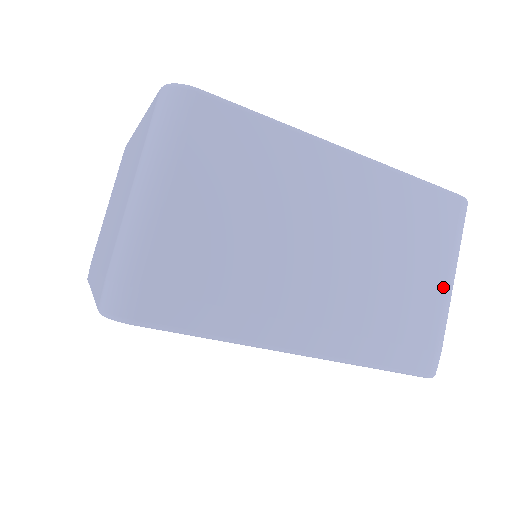
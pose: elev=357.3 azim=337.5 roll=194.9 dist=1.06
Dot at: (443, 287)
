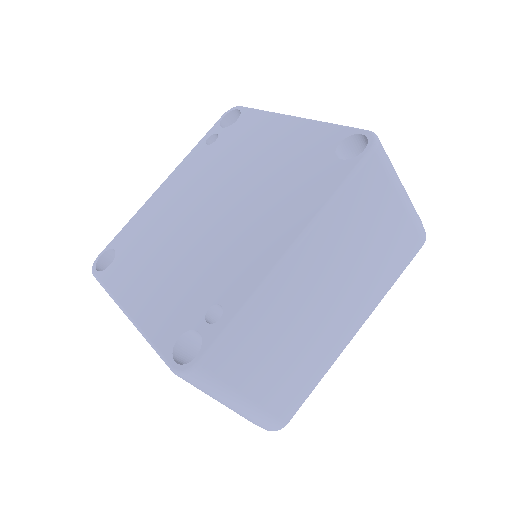
Dot at: (401, 207)
